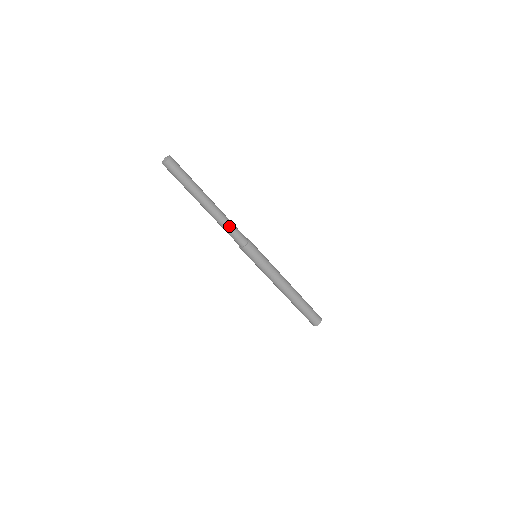
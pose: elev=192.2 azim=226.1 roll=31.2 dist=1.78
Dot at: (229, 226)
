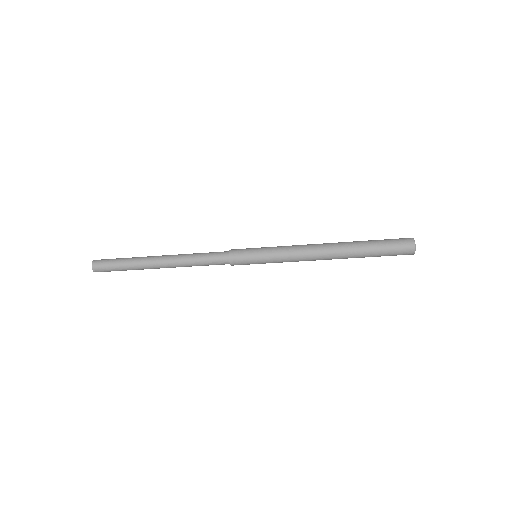
Dot at: (195, 258)
